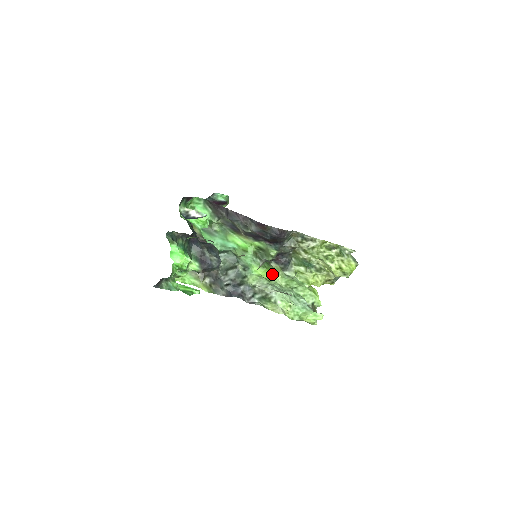
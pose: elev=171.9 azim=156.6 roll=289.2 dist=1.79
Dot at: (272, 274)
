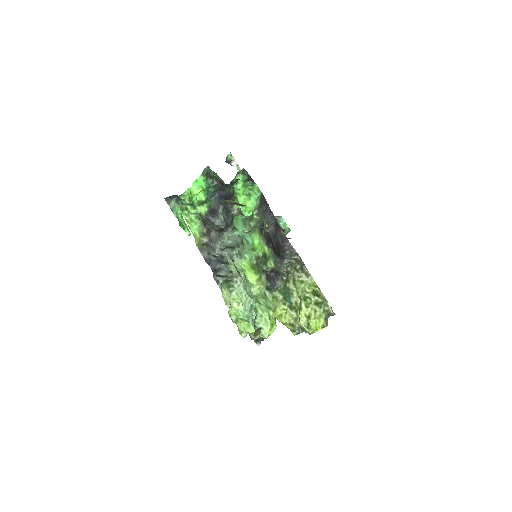
Dot at: (254, 280)
